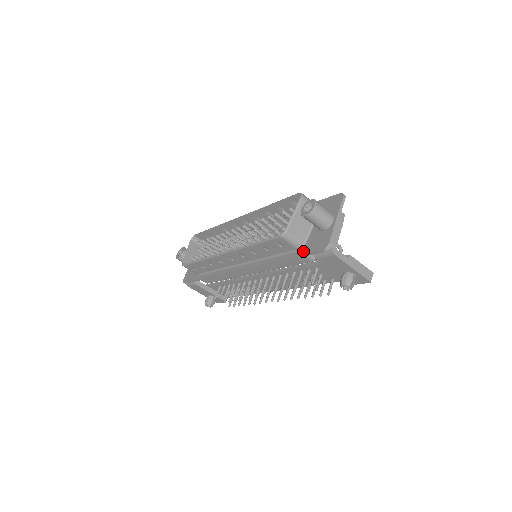
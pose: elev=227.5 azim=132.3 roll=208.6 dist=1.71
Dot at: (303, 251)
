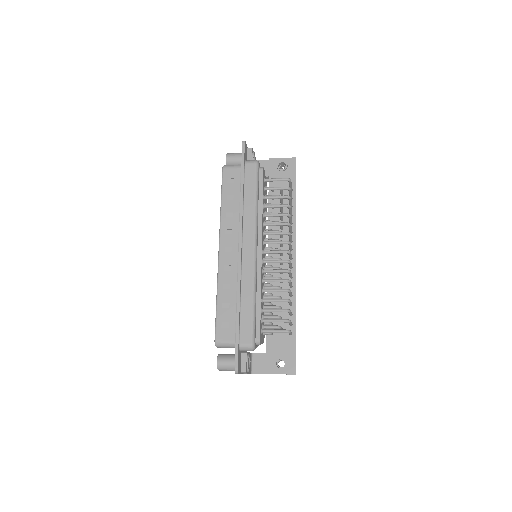
Dot at: occluded
